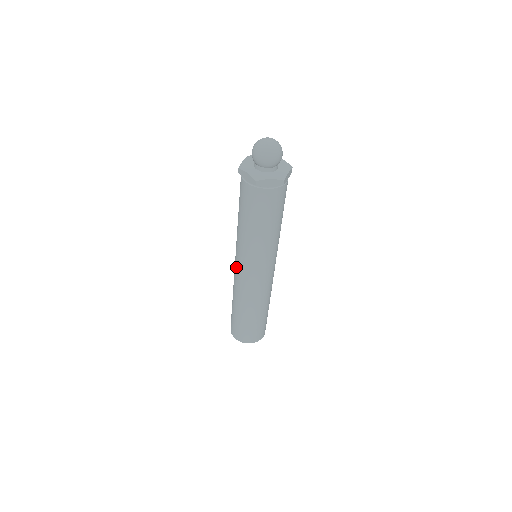
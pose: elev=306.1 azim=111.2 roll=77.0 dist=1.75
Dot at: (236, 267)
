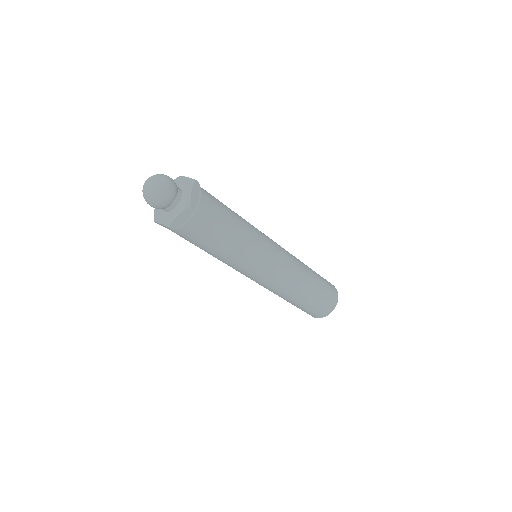
Dot at: occluded
